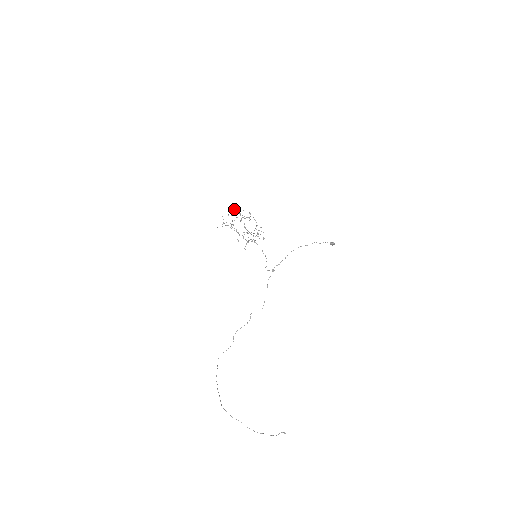
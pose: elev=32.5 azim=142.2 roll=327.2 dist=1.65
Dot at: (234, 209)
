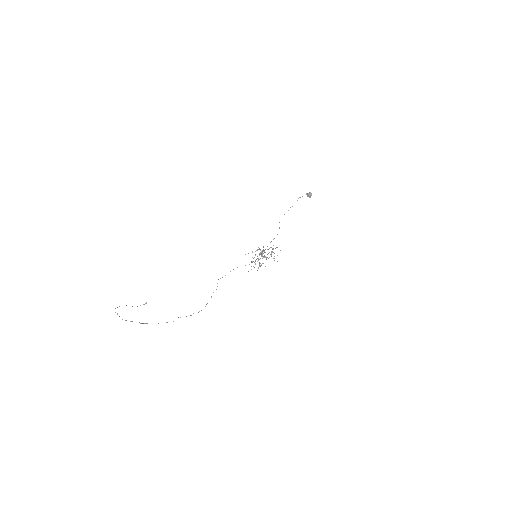
Dot at: occluded
